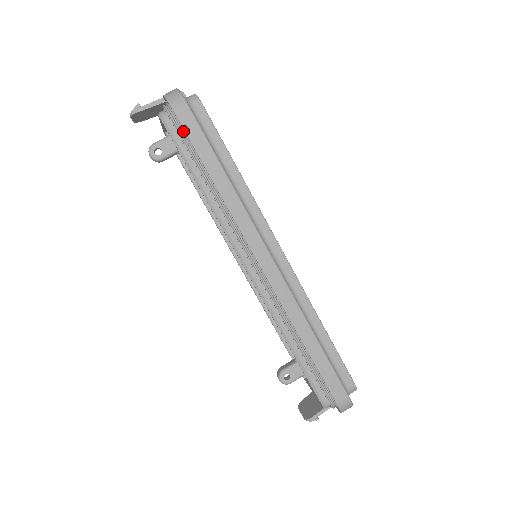
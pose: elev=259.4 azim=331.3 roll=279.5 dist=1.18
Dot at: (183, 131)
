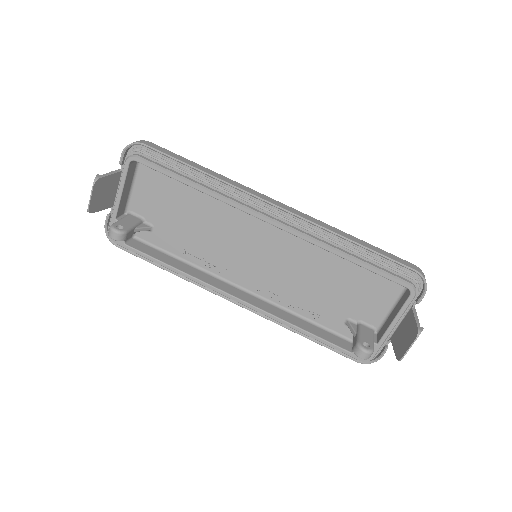
Dot at: (155, 156)
